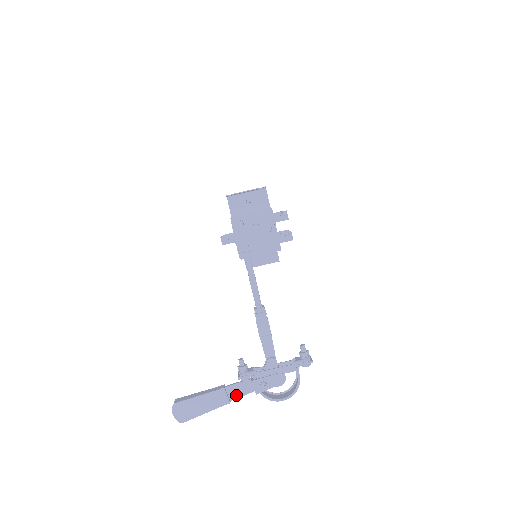
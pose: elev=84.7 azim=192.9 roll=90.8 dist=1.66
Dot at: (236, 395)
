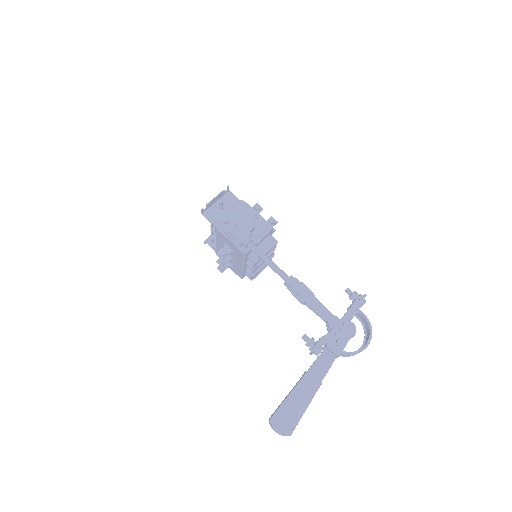
Dot at: (322, 373)
